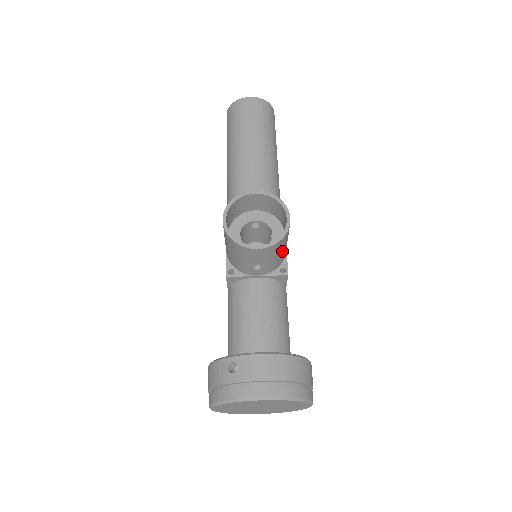
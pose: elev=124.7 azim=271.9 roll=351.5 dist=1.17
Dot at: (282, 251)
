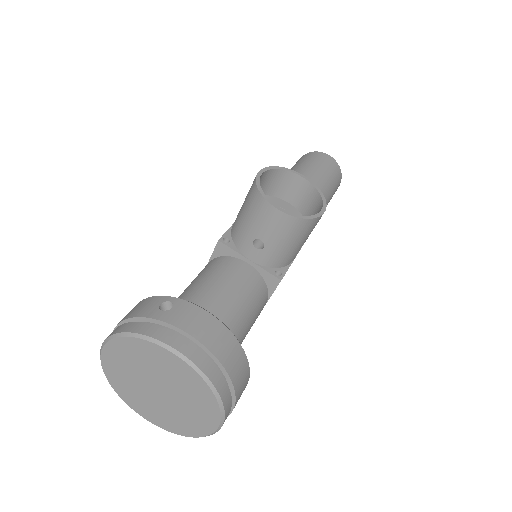
Dot at: (294, 244)
